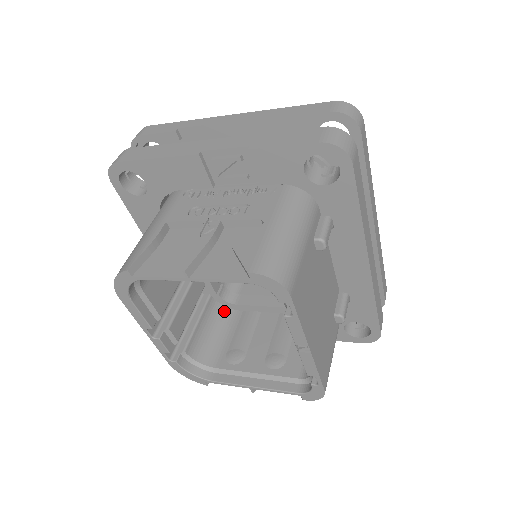
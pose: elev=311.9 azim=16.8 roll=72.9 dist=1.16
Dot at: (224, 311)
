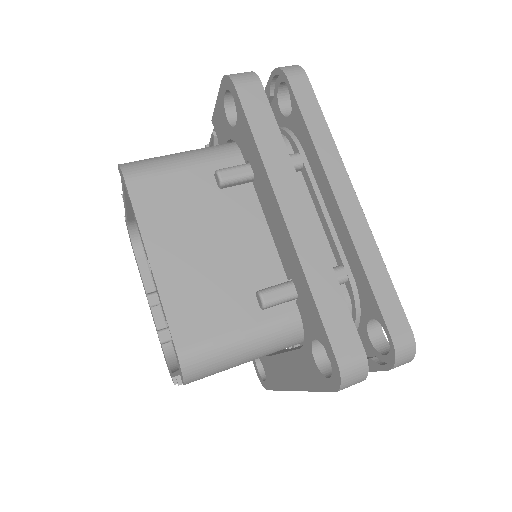
Dot at: occluded
